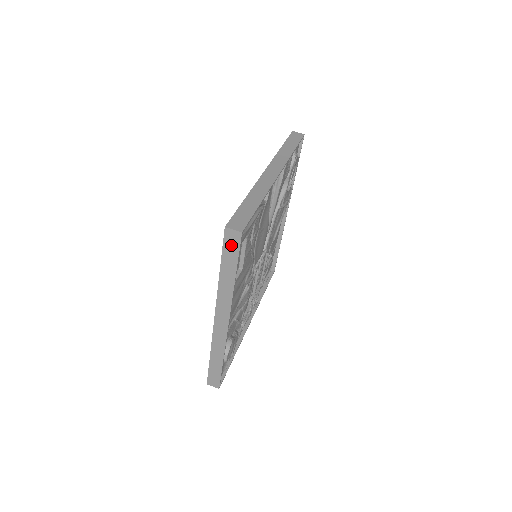
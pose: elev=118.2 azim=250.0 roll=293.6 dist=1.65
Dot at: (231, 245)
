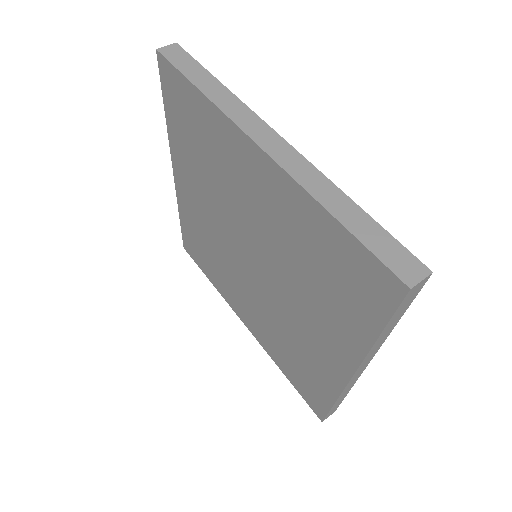
Dot at: (409, 299)
